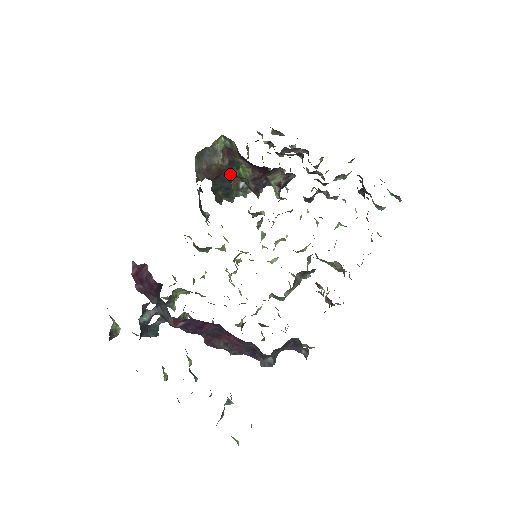
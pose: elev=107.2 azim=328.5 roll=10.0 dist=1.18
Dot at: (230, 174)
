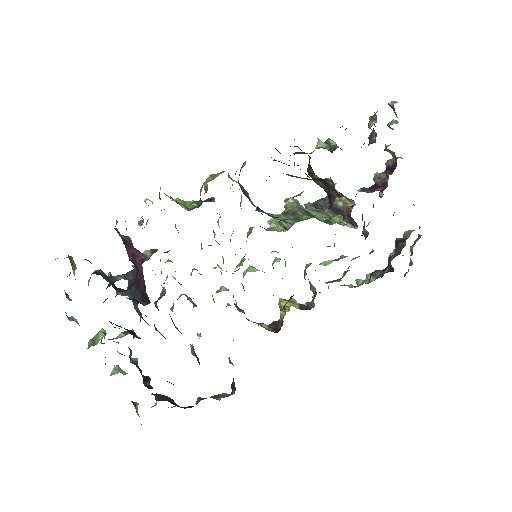
Dot at: occluded
